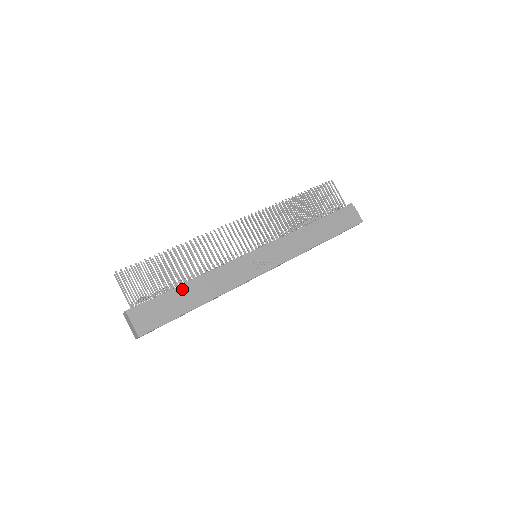
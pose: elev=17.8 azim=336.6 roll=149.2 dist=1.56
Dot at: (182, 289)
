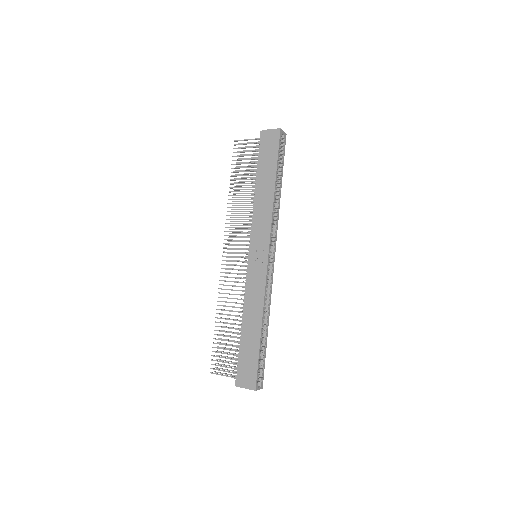
Dot at: (243, 337)
